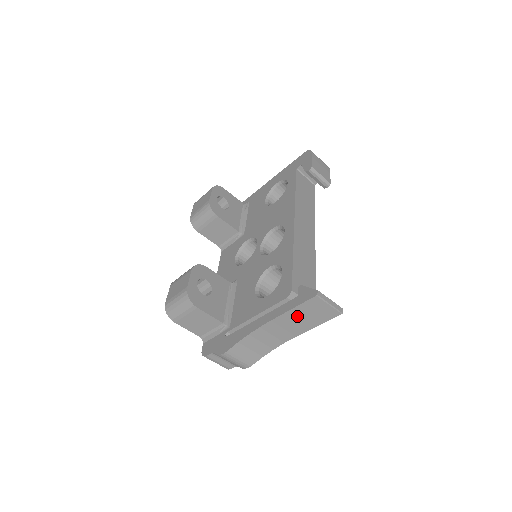
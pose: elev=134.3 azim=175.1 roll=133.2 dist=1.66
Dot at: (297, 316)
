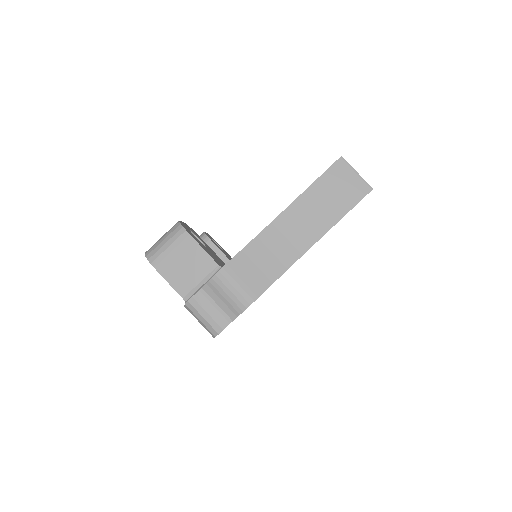
Dot at: (318, 198)
